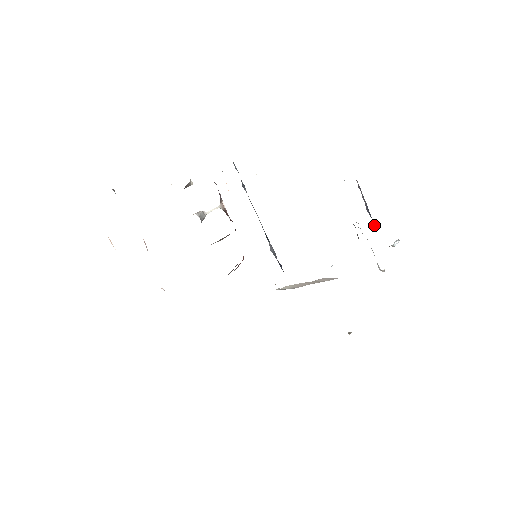
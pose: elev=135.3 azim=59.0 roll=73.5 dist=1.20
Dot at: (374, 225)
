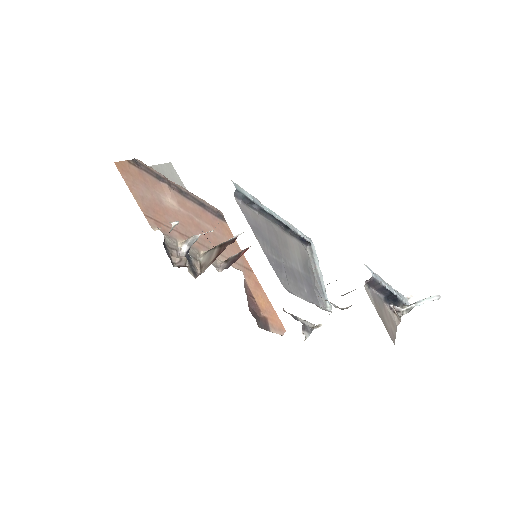
Dot at: (390, 294)
